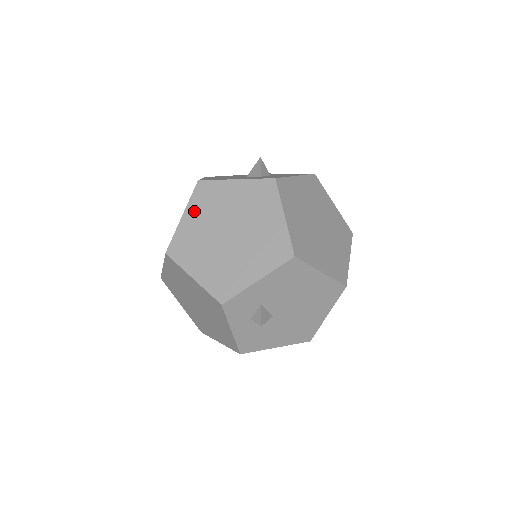
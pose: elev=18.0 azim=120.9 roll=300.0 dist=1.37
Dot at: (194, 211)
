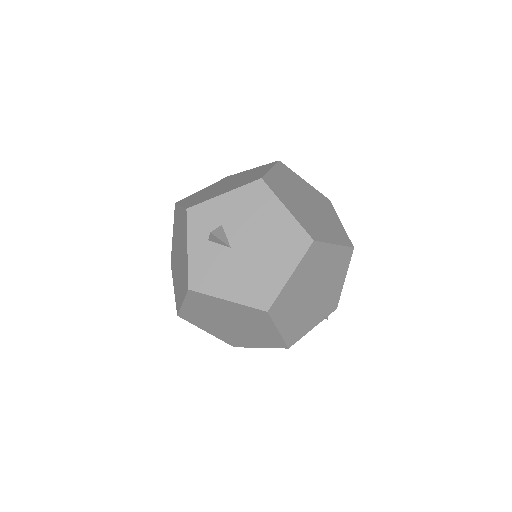
Dot at: (212, 185)
